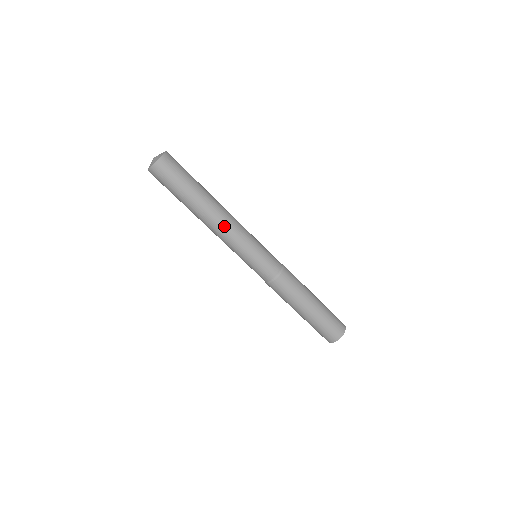
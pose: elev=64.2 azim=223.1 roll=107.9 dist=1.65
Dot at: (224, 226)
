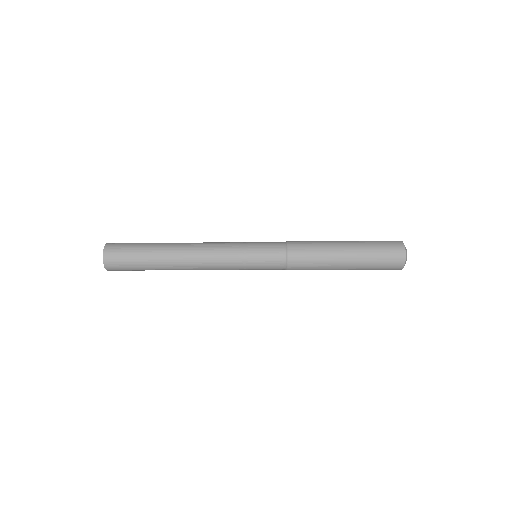
Dot at: (201, 257)
